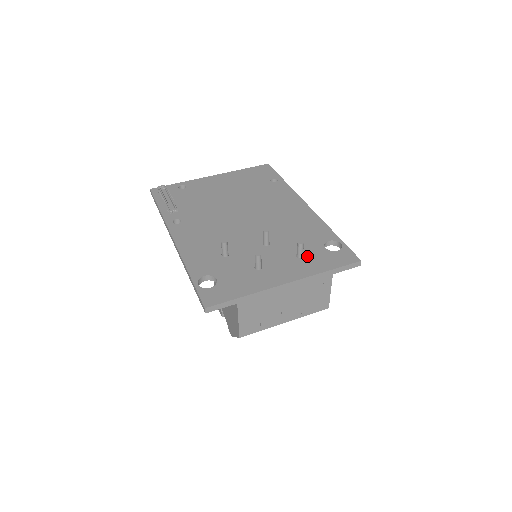
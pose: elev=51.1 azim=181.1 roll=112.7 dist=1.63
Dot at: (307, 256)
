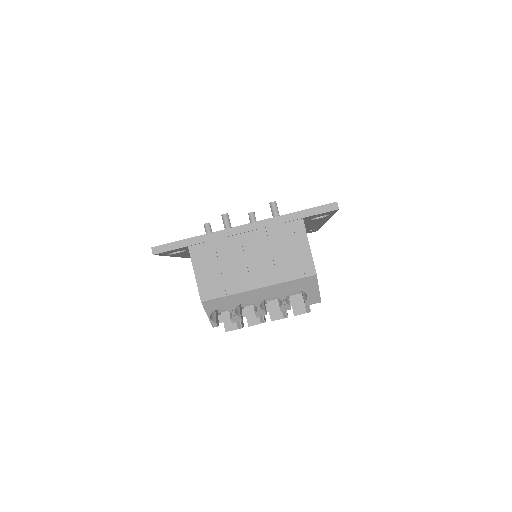
Dot at: occluded
